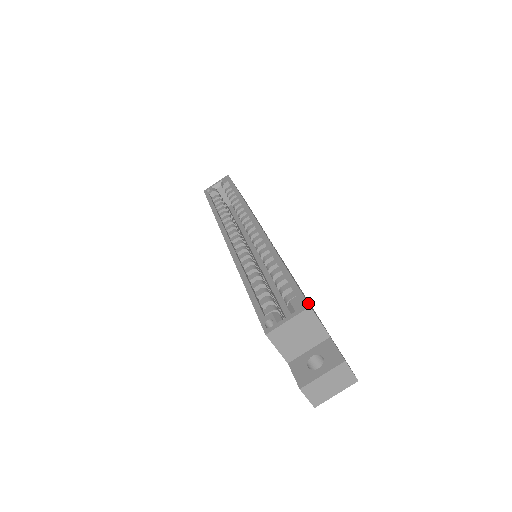
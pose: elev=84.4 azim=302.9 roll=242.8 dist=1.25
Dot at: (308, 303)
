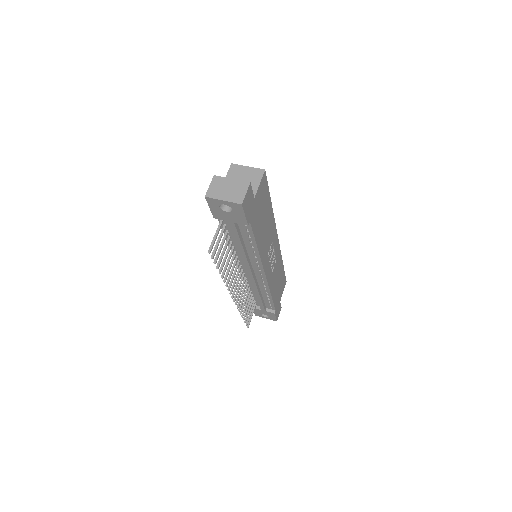
Dot at: occluded
